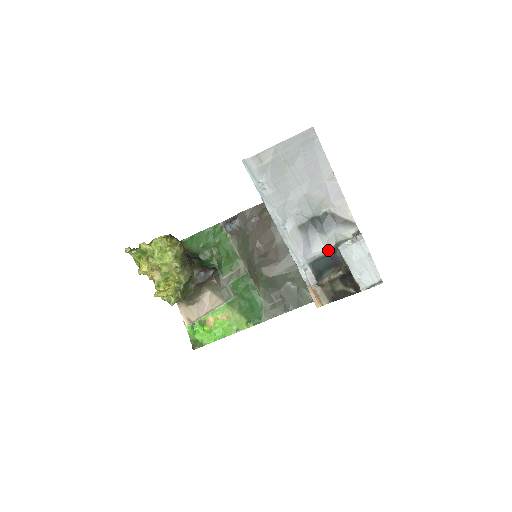
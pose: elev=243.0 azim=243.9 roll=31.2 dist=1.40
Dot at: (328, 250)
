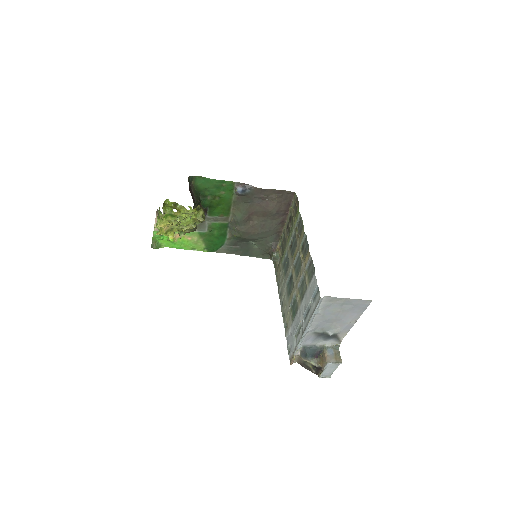
Dot at: (318, 345)
